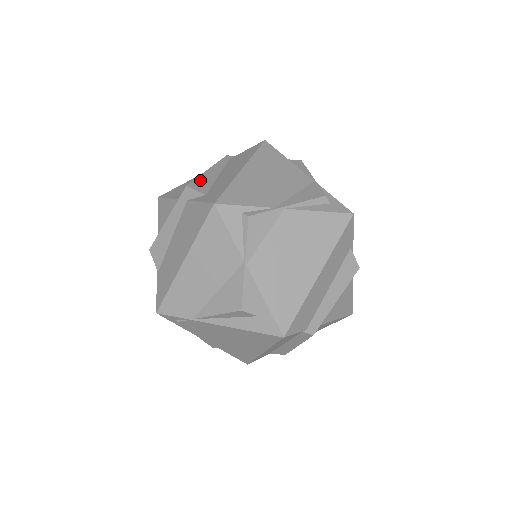
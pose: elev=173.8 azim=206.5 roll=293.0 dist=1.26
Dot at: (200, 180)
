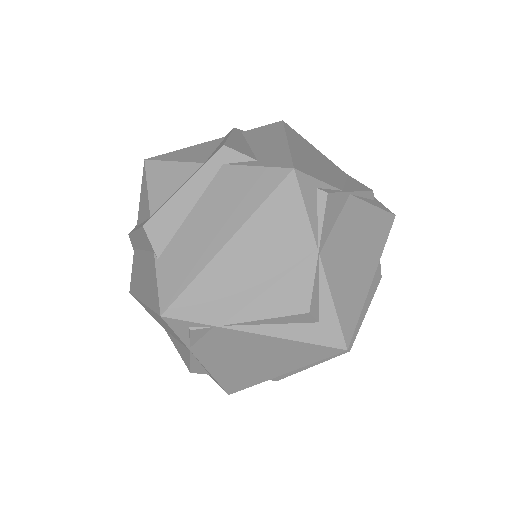
Dot at: (234, 143)
